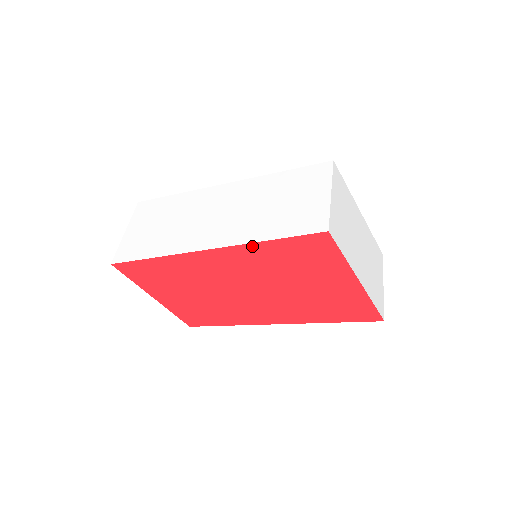
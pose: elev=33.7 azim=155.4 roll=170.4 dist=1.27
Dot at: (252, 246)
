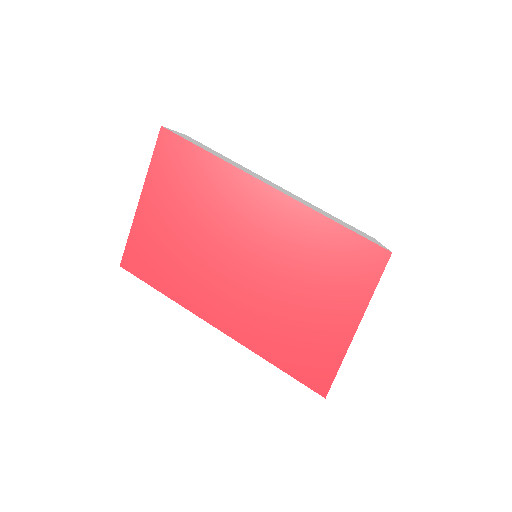
Dot at: (318, 218)
